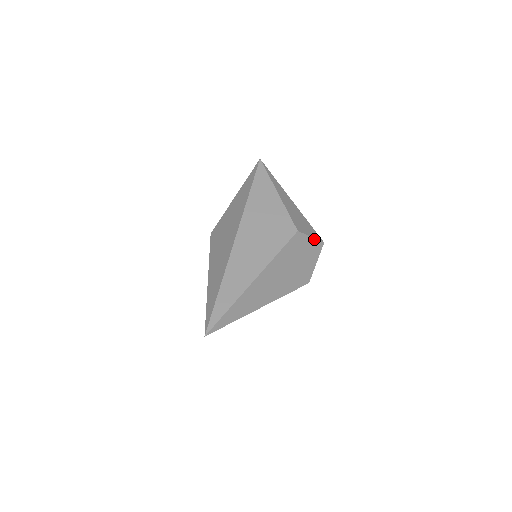
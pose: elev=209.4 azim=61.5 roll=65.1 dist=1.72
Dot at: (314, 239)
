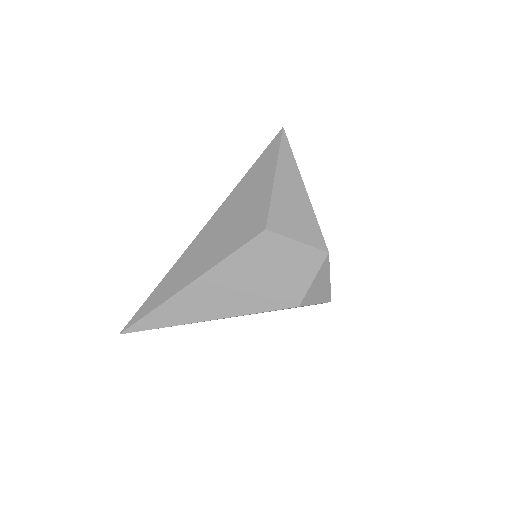
Dot at: (304, 244)
